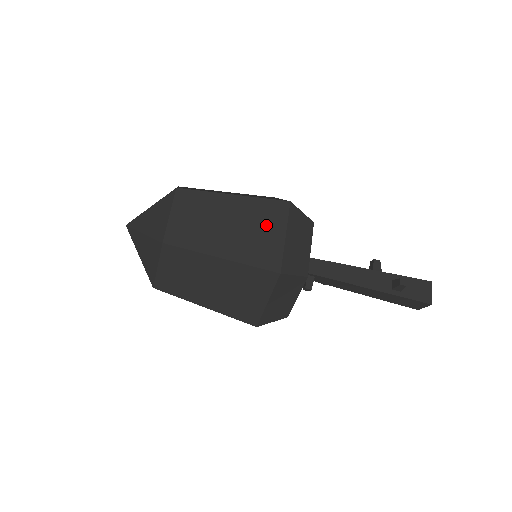
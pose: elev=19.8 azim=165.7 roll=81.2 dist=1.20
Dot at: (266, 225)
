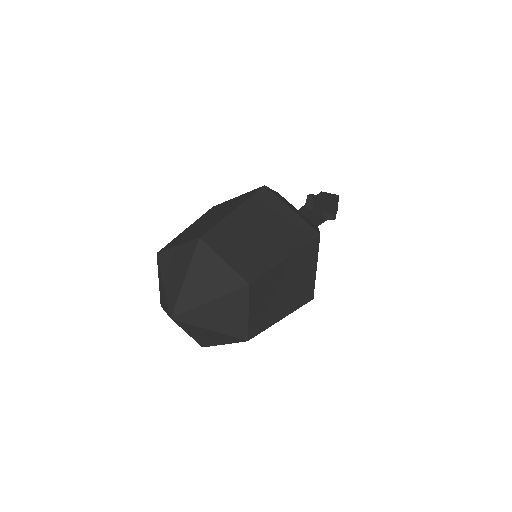
Dot at: (307, 268)
